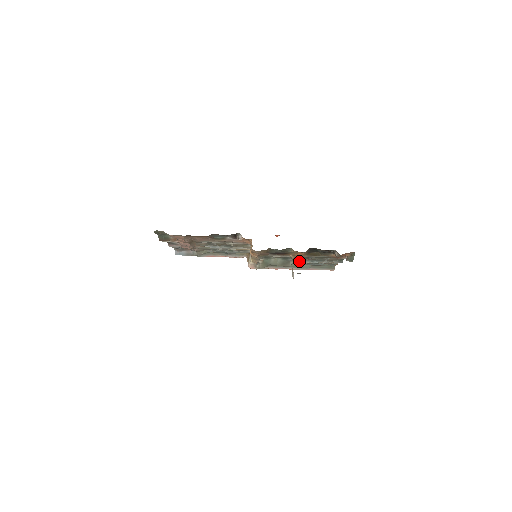
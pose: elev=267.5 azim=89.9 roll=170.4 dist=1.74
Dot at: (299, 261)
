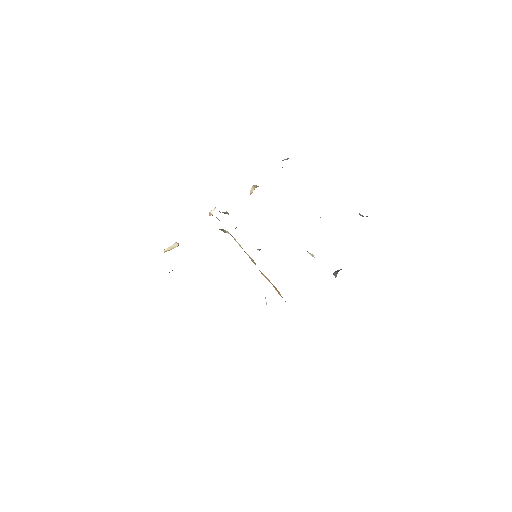
Dot at: occluded
